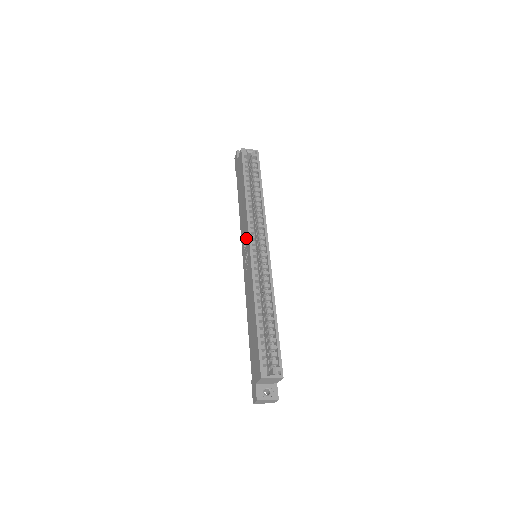
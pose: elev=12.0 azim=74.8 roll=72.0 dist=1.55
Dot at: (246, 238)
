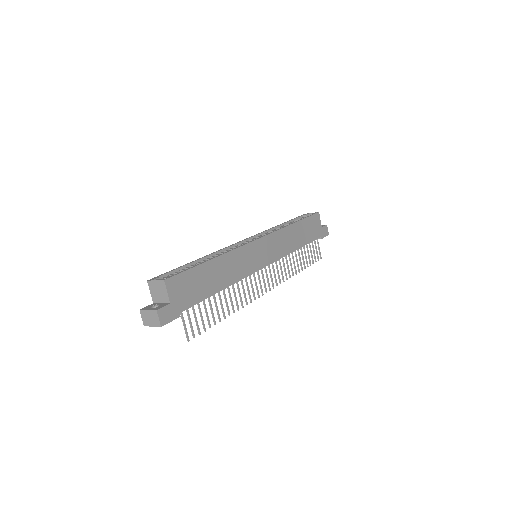
Dot at: occluded
